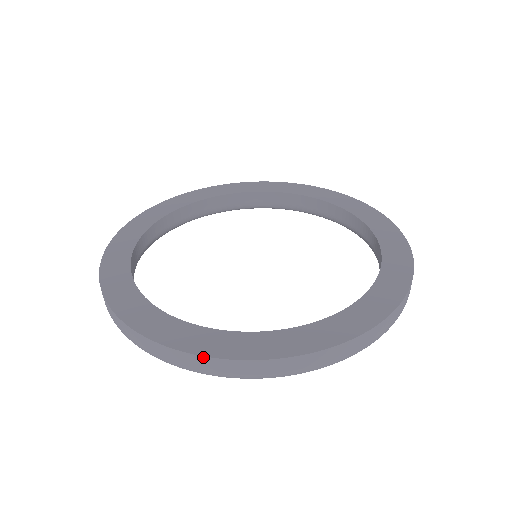
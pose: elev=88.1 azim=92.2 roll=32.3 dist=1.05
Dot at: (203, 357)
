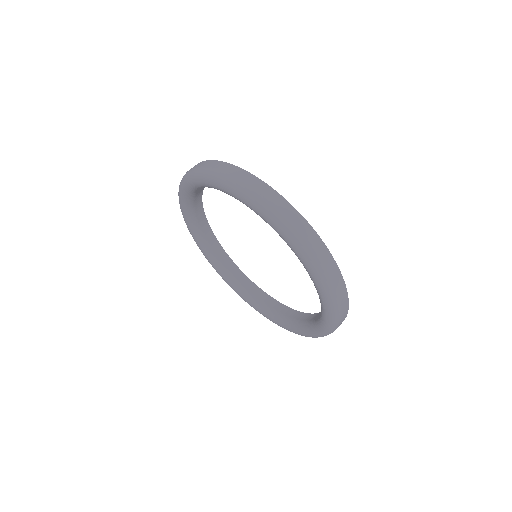
Dot at: (235, 166)
